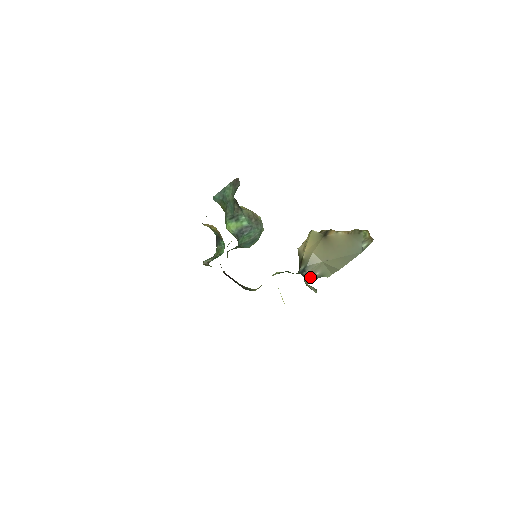
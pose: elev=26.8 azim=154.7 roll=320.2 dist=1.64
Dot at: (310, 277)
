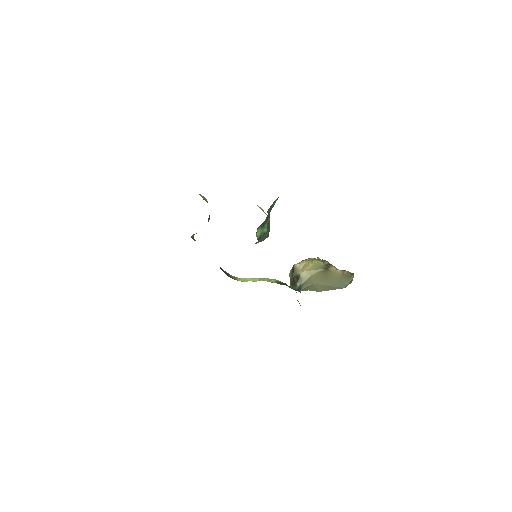
Dot at: occluded
